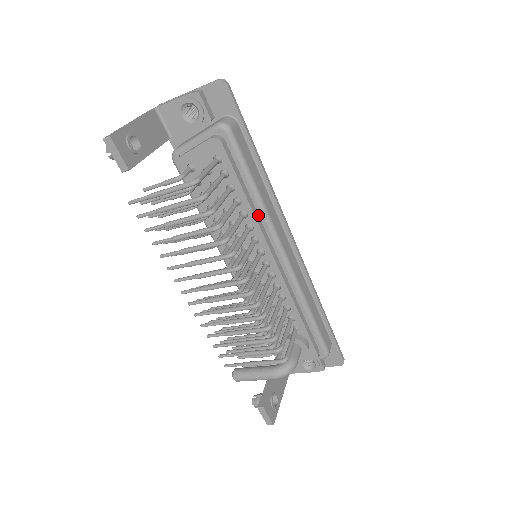
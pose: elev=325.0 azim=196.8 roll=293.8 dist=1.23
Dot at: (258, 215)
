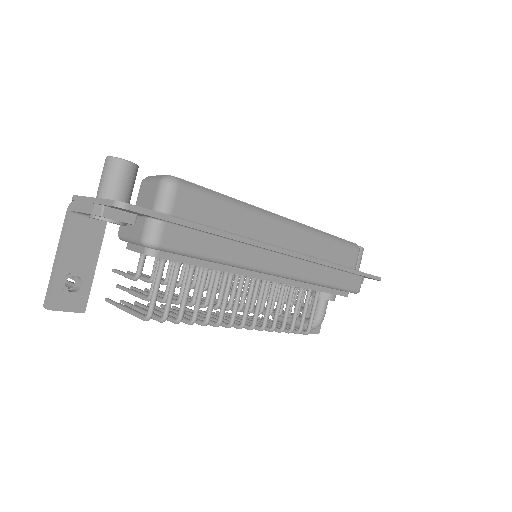
Dot at: occluded
